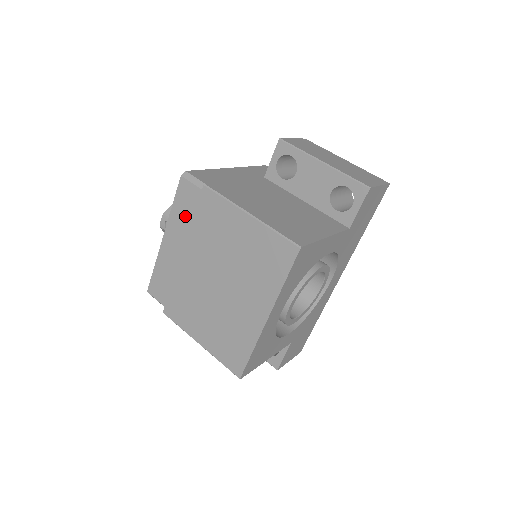
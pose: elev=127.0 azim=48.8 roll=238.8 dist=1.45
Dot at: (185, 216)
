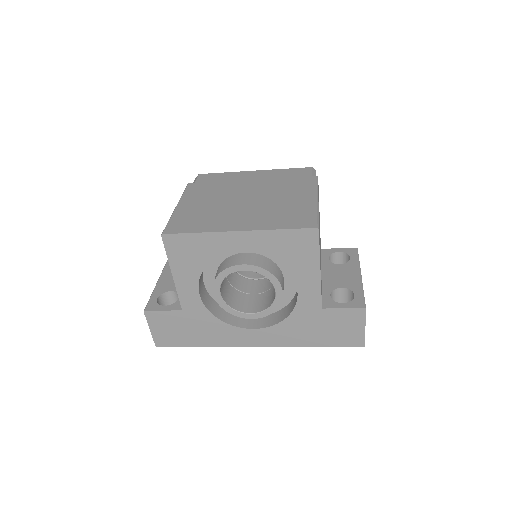
Dot at: (283, 175)
